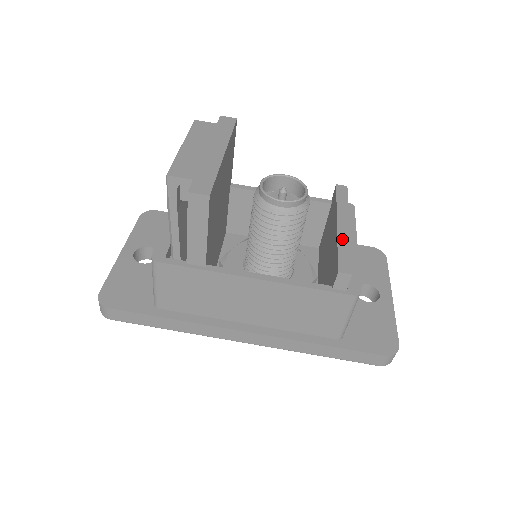
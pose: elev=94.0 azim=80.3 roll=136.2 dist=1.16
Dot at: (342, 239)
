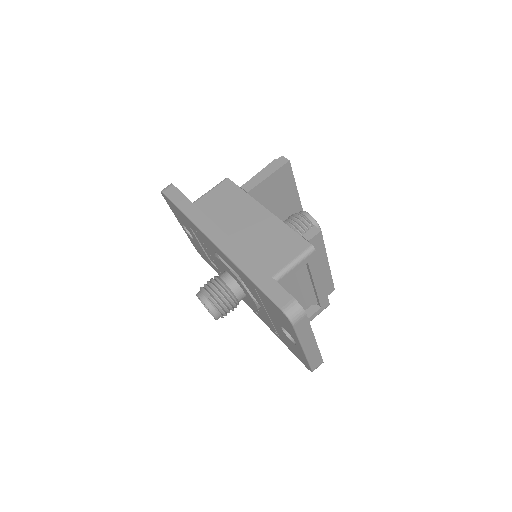
Dot at: occluded
